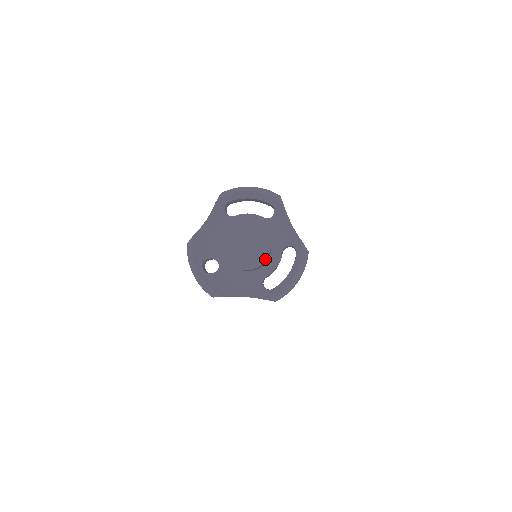
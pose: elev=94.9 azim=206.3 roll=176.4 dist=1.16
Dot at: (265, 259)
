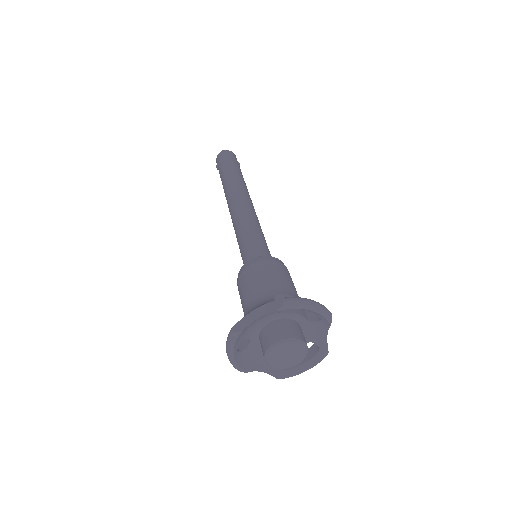
Dot at: occluded
